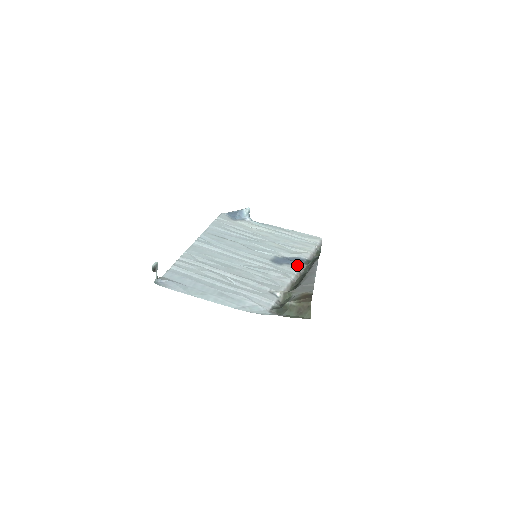
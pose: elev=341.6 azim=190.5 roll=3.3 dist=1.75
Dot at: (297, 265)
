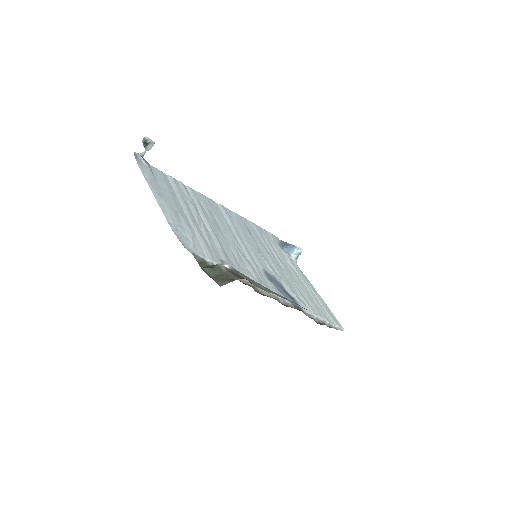
Dot at: (285, 297)
